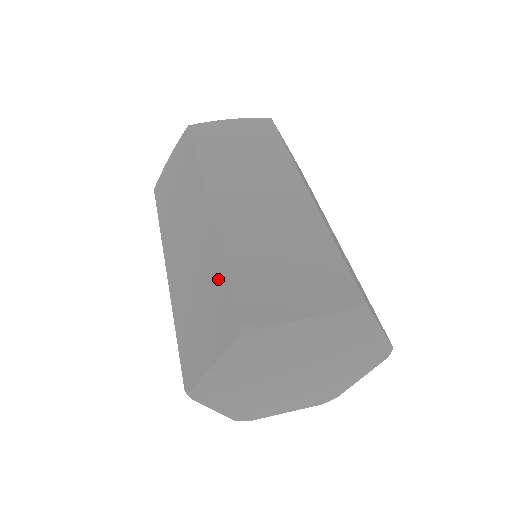
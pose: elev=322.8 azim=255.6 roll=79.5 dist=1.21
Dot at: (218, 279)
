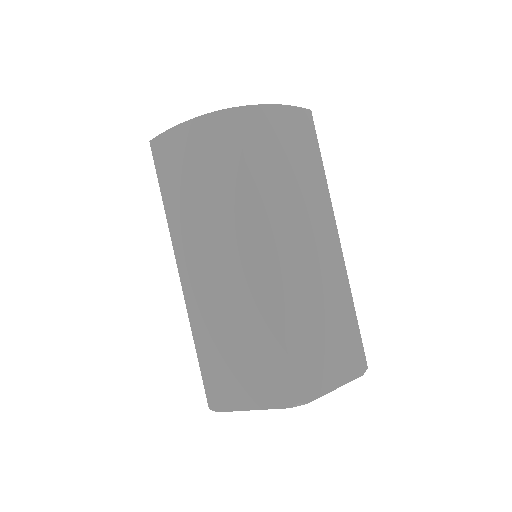
Dot at: (270, 344)
